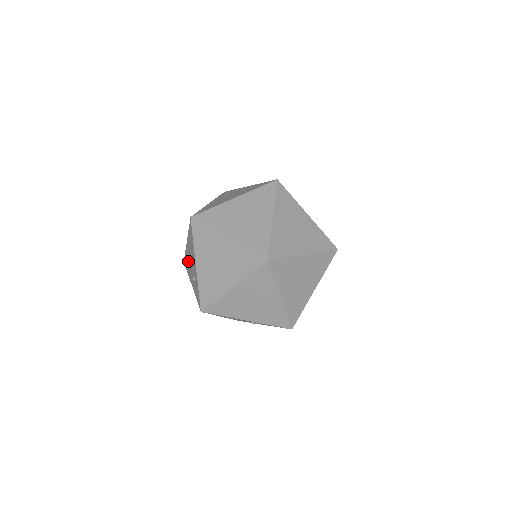
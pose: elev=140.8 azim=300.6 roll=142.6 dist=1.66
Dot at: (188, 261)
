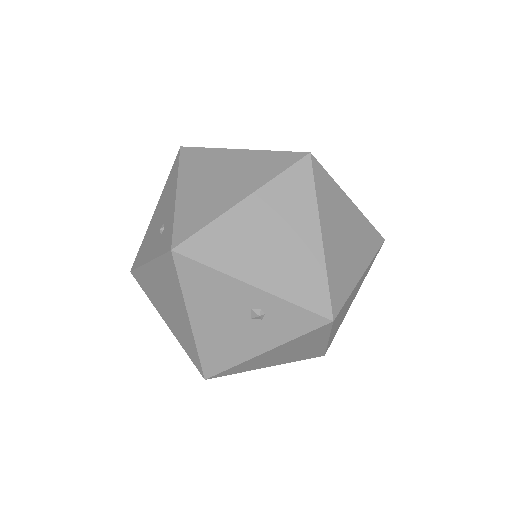
Dot at: (149, 237)
